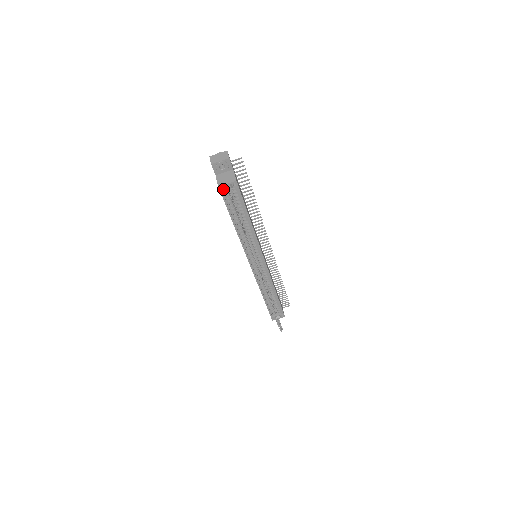
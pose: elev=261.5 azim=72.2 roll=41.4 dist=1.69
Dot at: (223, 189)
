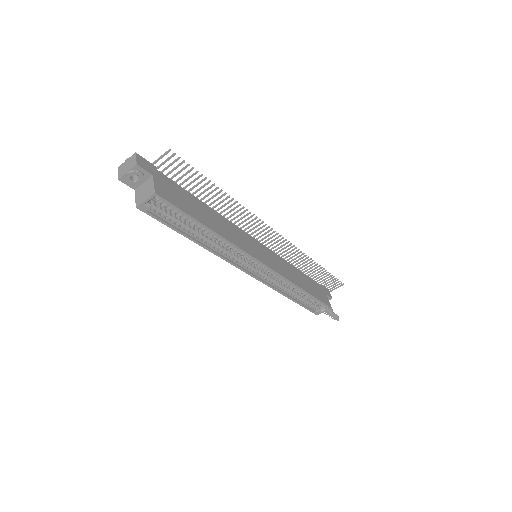
Dot at: (145, 208)
